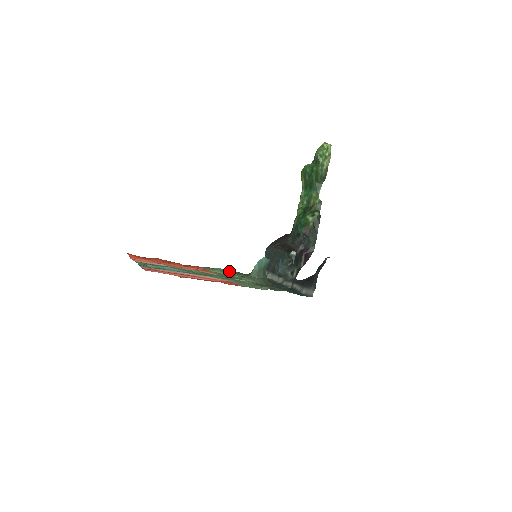
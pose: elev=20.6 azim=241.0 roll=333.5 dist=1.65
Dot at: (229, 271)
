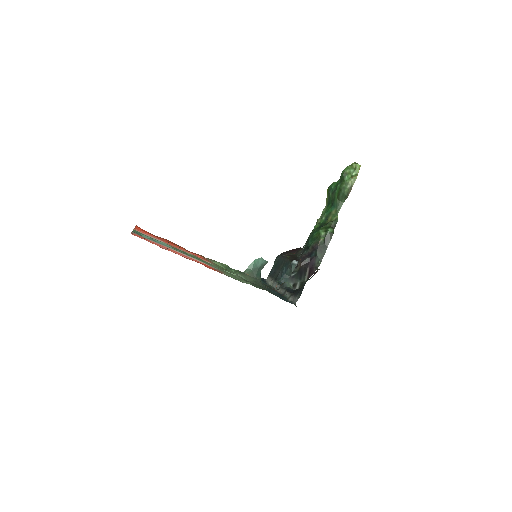
Dot at: occluded
